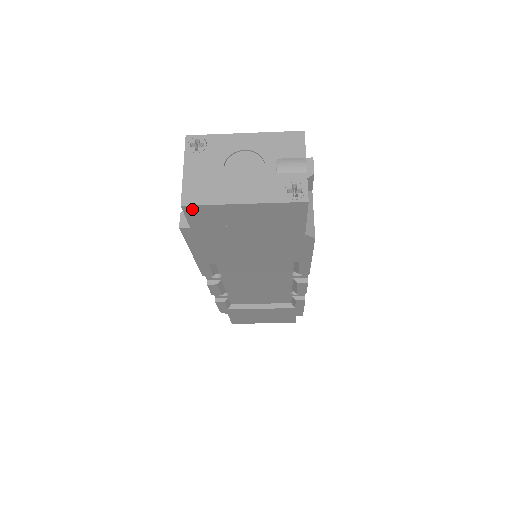
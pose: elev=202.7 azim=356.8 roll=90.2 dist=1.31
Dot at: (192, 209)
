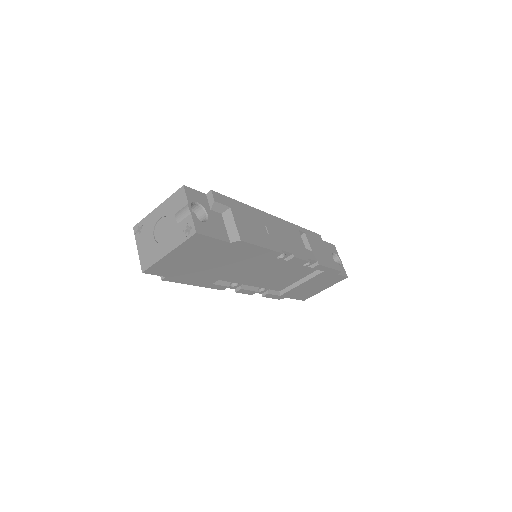
Dot at: (150, 271)
